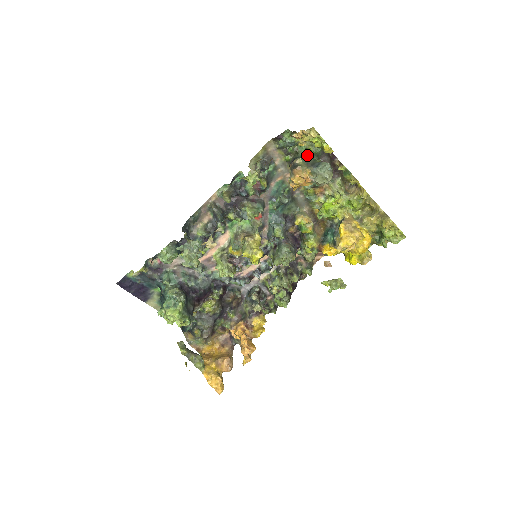
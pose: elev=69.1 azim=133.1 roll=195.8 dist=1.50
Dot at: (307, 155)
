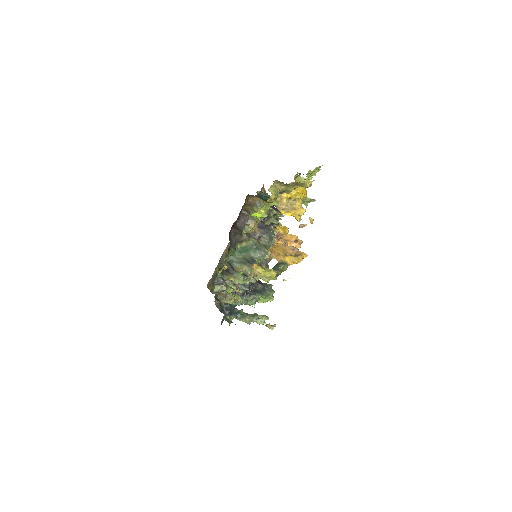
Dot at: (230, 256)
